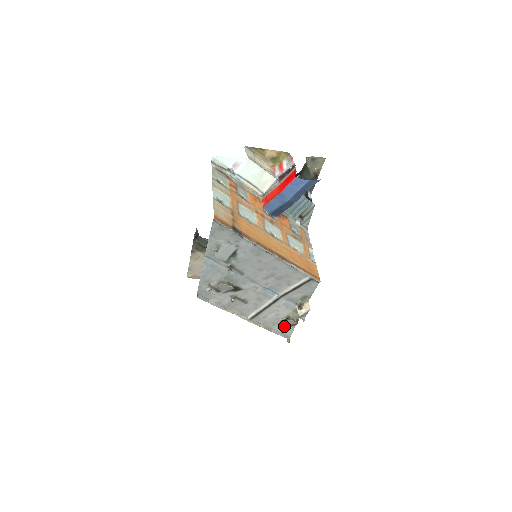
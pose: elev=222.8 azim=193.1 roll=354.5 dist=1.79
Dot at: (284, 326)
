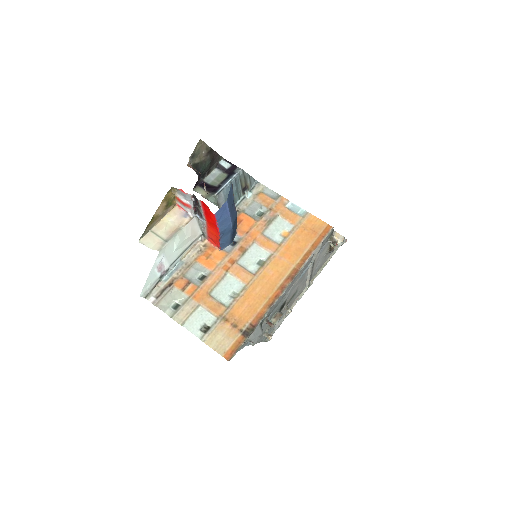
Dot at: occluded
